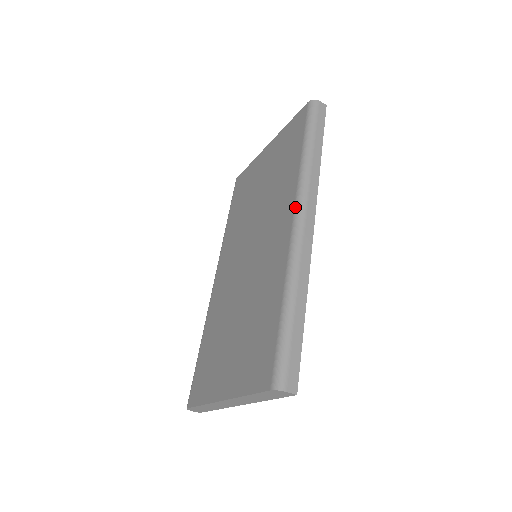
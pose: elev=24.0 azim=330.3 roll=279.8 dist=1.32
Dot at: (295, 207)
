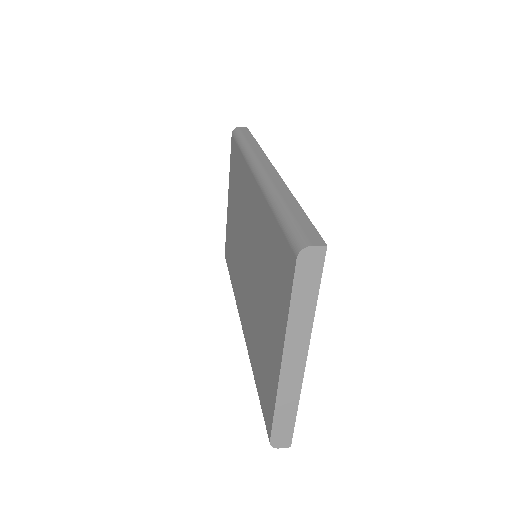
Dot at: (251, 169)
